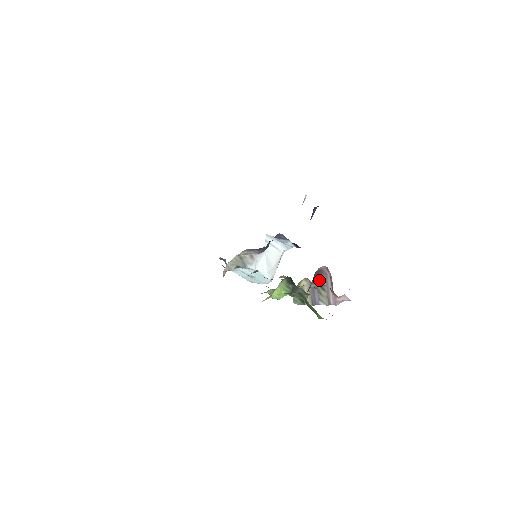
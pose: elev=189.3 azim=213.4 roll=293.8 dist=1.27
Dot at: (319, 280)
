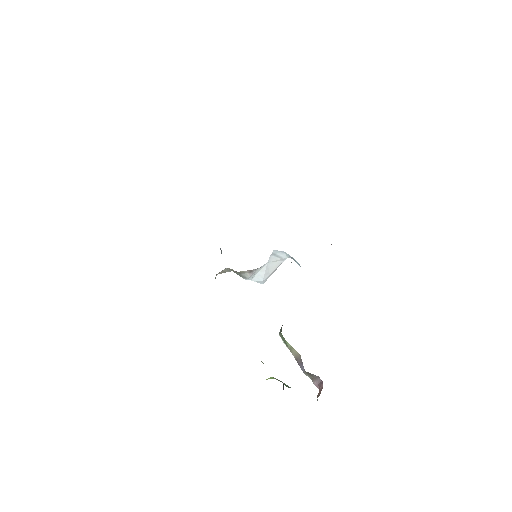
Dot at: (310, 374)
